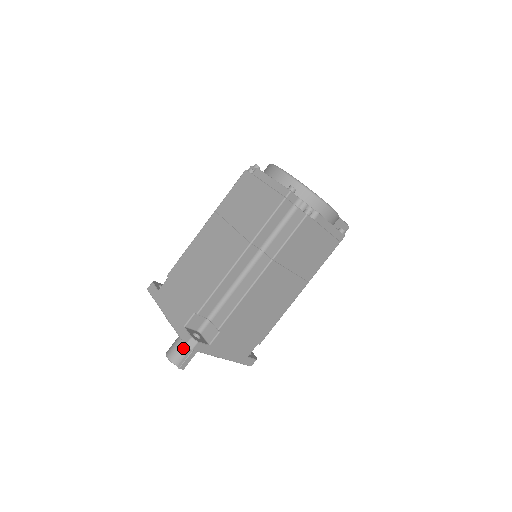
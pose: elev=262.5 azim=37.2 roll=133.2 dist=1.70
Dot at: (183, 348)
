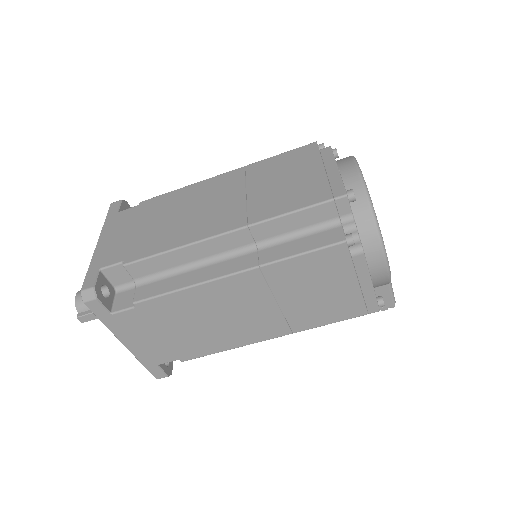
Dot at: occluded
